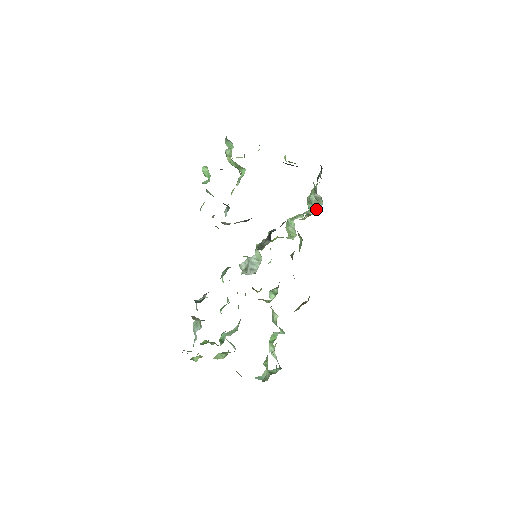
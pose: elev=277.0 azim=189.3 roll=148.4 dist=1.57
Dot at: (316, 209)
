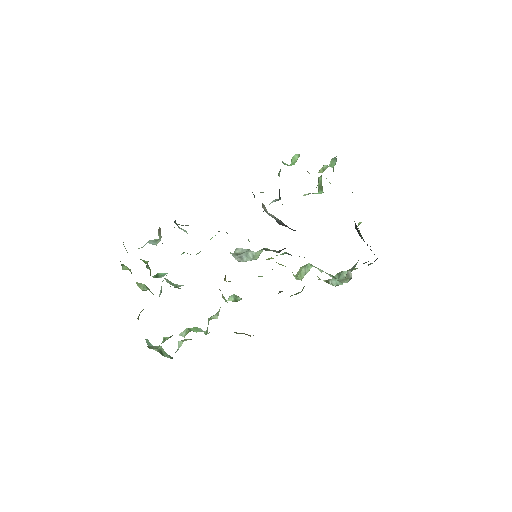
Dot at: (338, 284)
